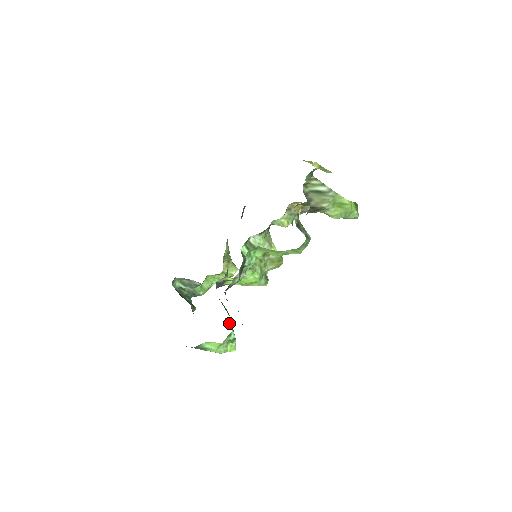
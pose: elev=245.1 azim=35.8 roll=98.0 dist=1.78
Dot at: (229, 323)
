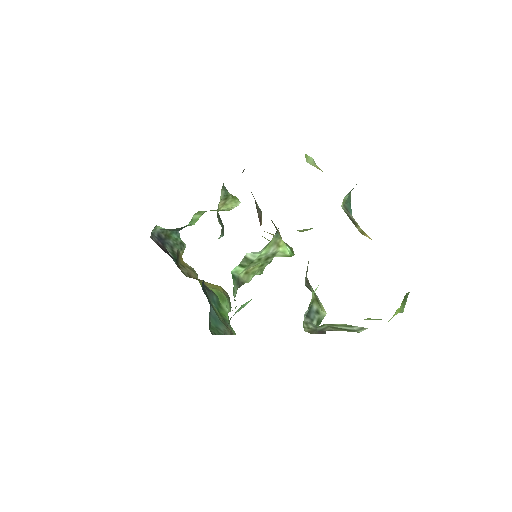
Dot at: (222, 299)
